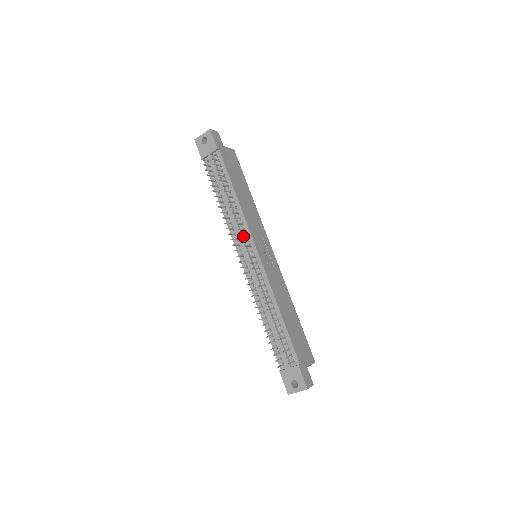
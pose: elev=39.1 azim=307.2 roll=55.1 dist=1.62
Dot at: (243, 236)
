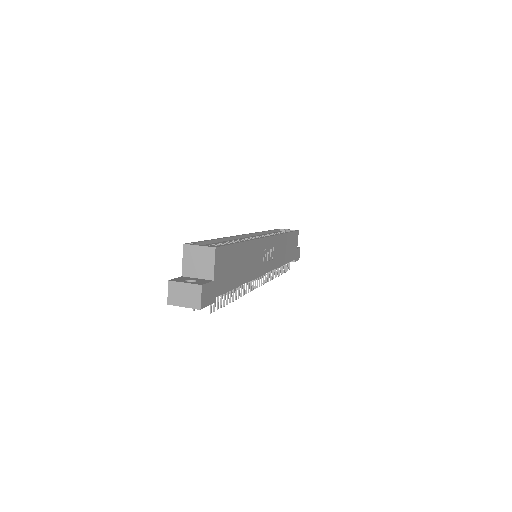
Dot at: occluded
